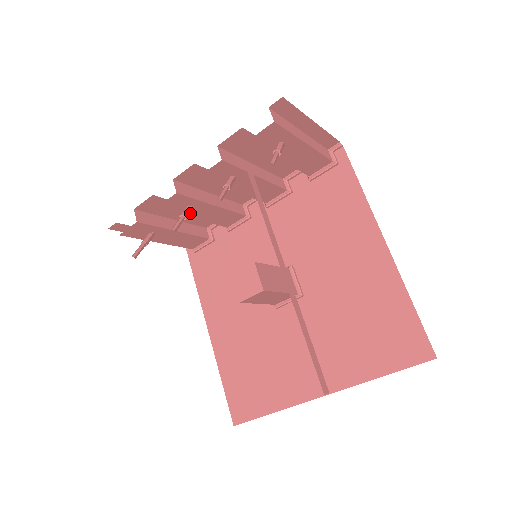
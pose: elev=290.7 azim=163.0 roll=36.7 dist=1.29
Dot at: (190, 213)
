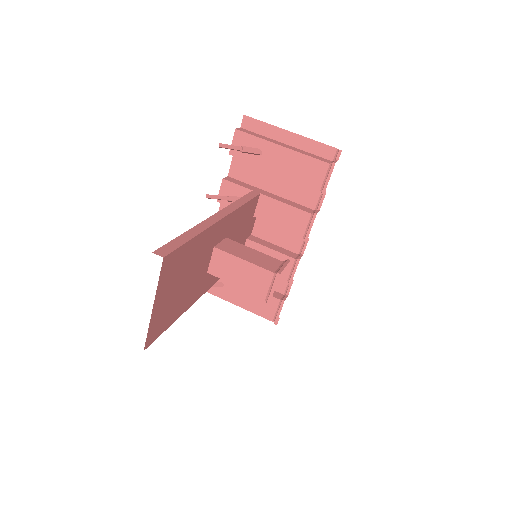
Dot at: occluded
